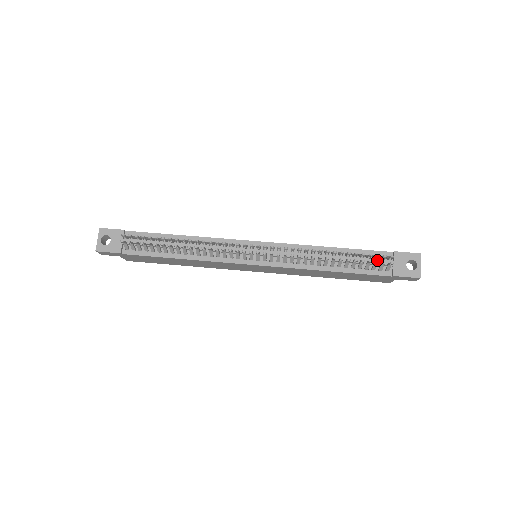
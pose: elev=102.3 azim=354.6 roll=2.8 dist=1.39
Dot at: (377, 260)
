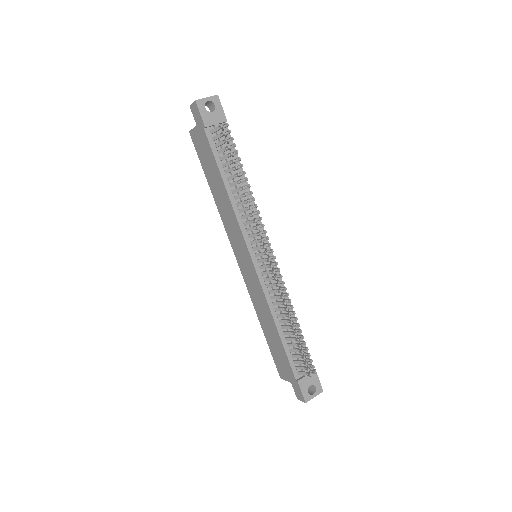
Dot at: occluded
